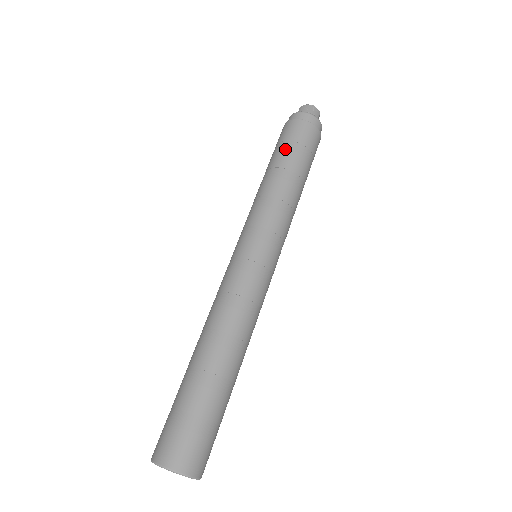
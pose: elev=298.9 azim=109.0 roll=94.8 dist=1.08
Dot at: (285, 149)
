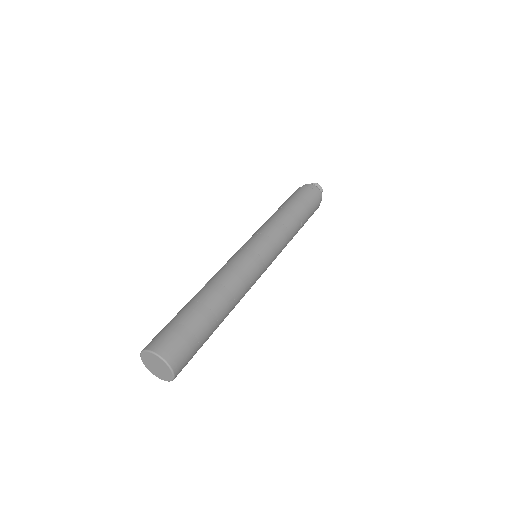
Dot at: (292, 199)
